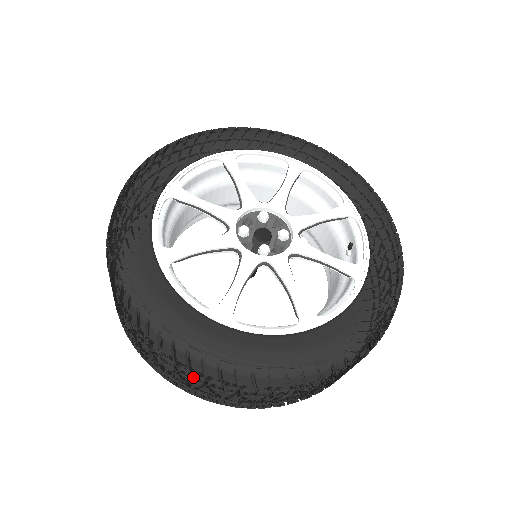
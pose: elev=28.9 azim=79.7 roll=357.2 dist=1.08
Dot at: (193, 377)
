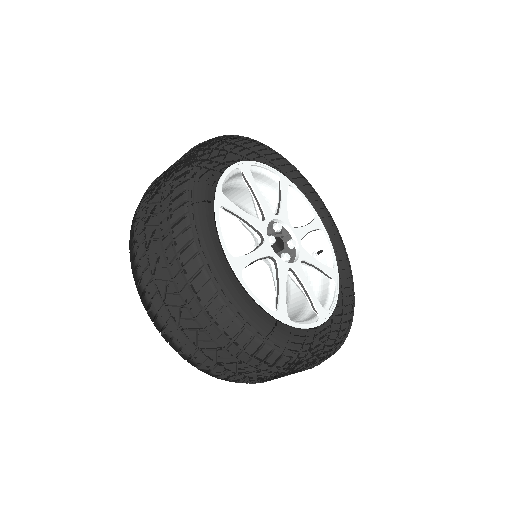
Dot at: (259, 367)
